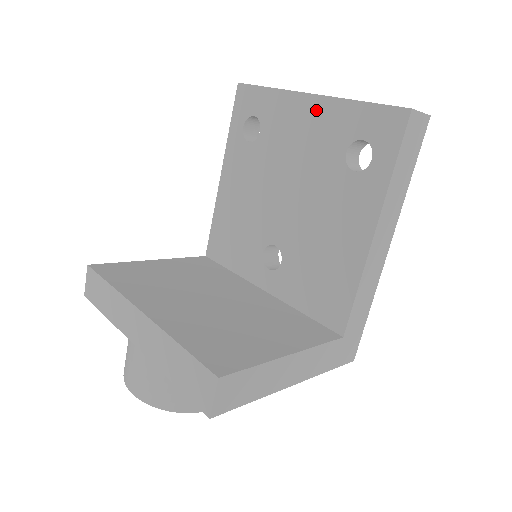
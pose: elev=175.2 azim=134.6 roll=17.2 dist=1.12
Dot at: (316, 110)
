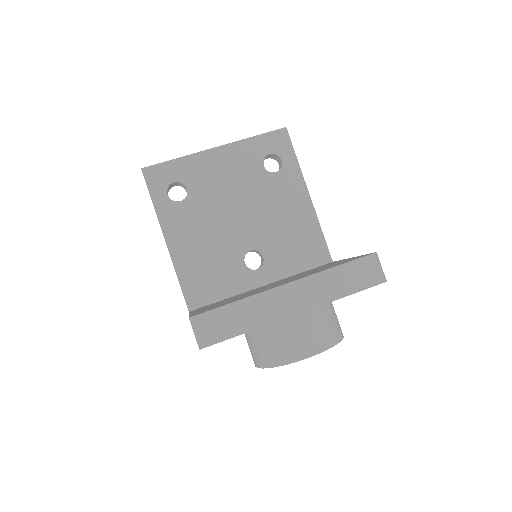
Dot at: (227, 154)
